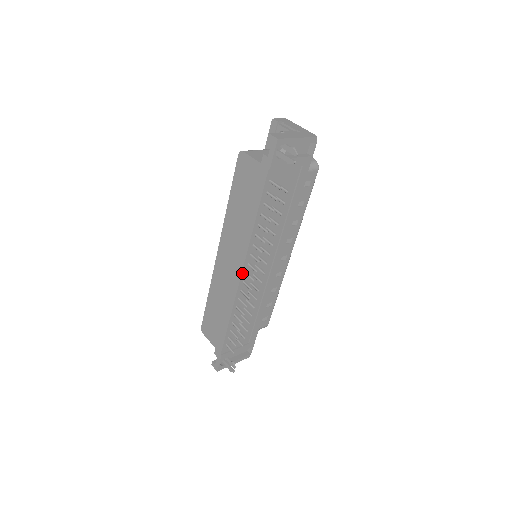
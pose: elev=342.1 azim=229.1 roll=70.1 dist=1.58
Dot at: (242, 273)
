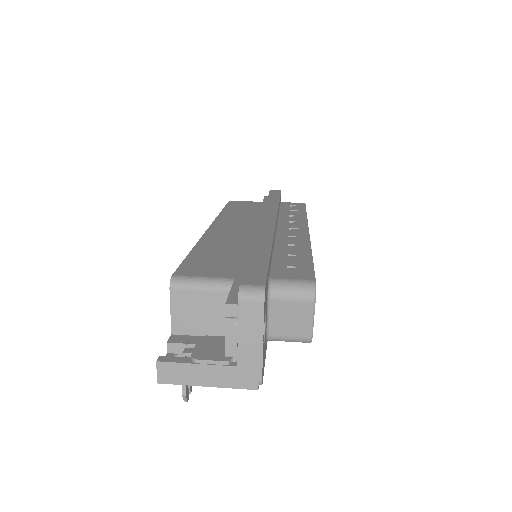
Dot at: occluded
